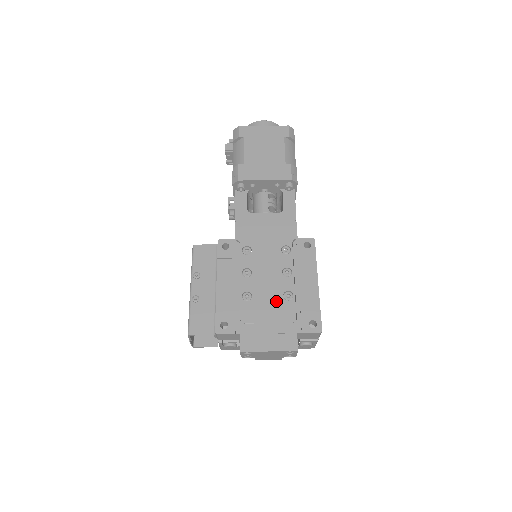
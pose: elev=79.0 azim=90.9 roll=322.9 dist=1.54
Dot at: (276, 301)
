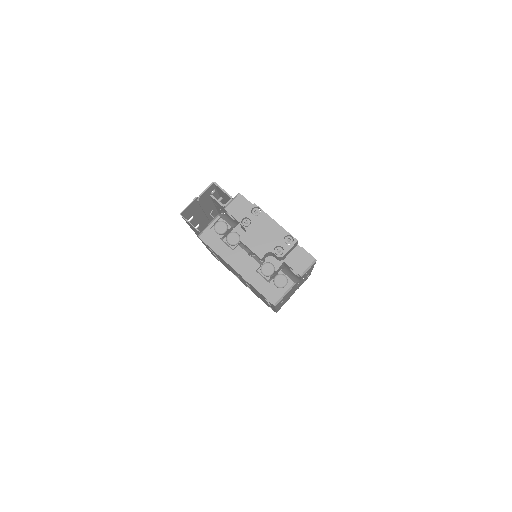
Dot at: occluded
